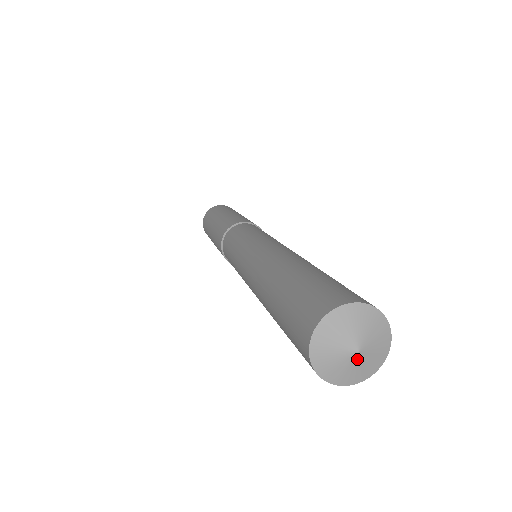
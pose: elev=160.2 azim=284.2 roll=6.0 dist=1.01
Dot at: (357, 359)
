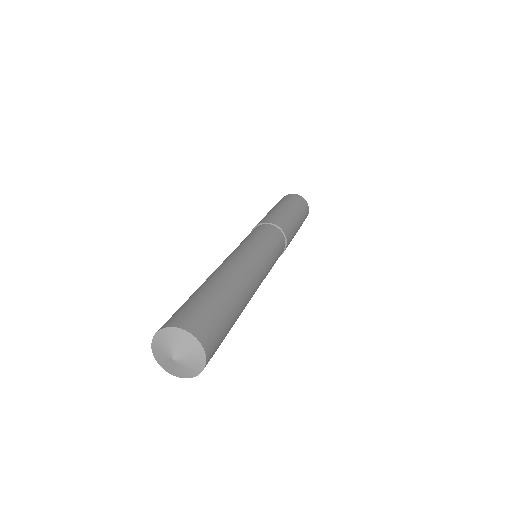
Dot at: (173, 363)
